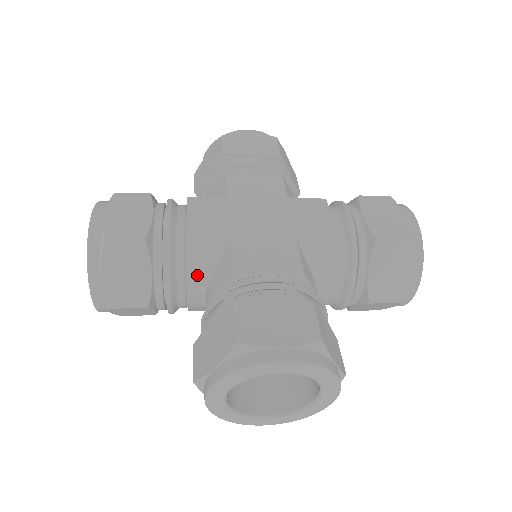
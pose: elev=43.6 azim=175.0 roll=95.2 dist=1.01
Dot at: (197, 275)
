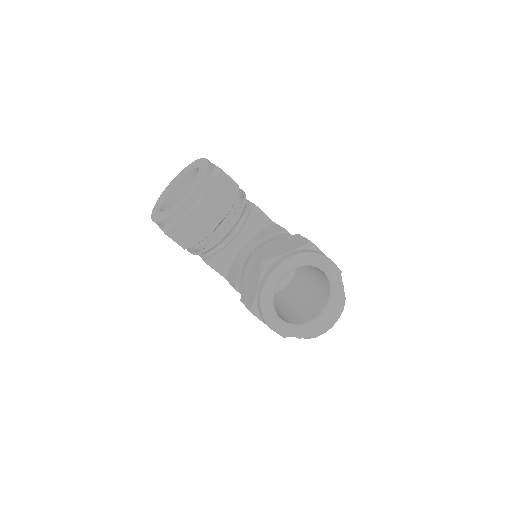
Dot at: (250, 227)
